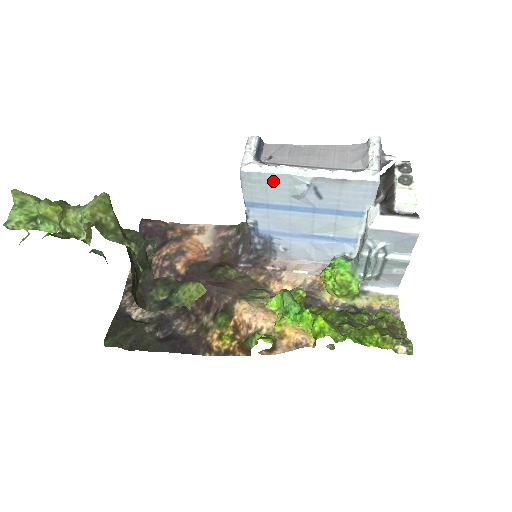
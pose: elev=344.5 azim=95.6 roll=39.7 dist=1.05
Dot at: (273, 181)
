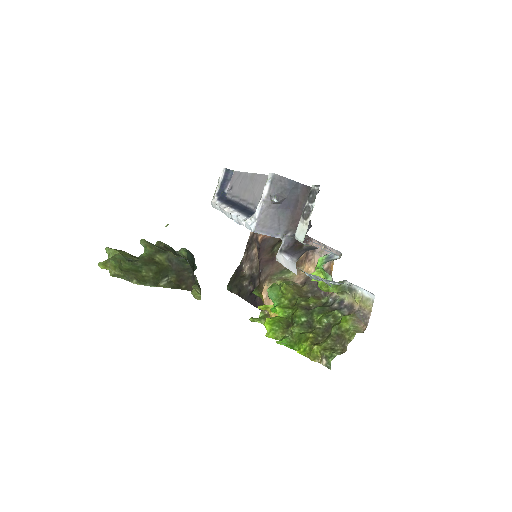
Dot at: occluded
